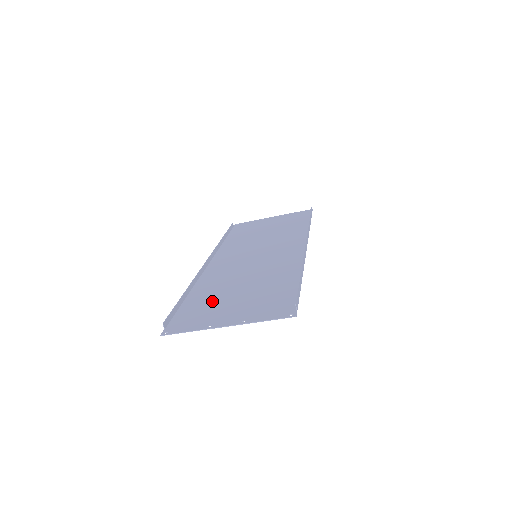
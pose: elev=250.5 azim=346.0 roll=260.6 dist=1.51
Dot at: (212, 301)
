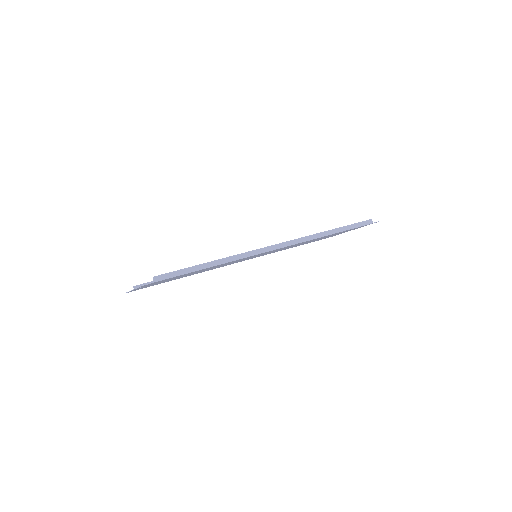
Dot at: (173, 279)
